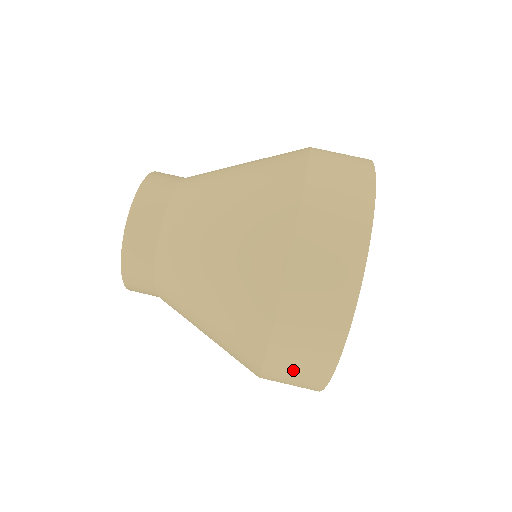
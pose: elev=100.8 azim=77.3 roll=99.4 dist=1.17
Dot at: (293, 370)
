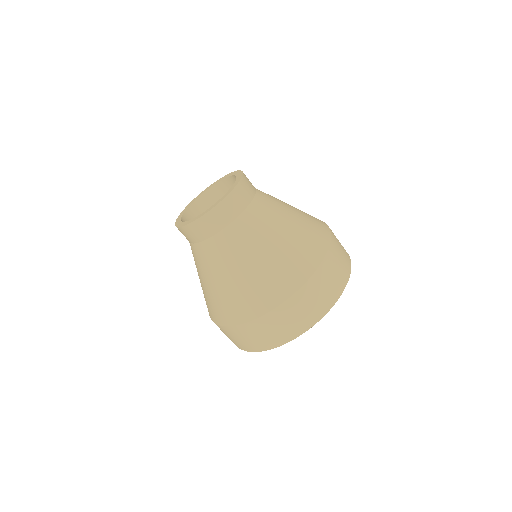
Dot at: (243, 338)
